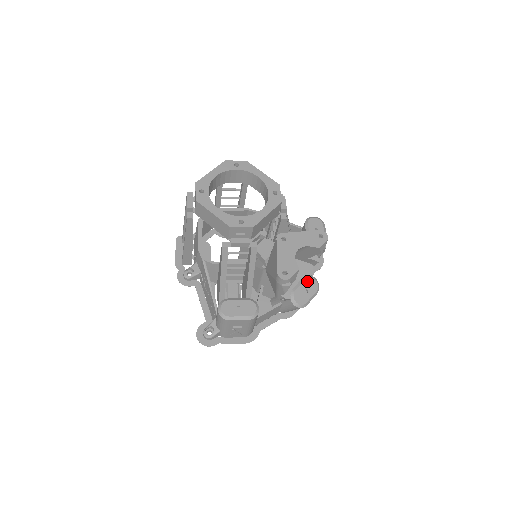
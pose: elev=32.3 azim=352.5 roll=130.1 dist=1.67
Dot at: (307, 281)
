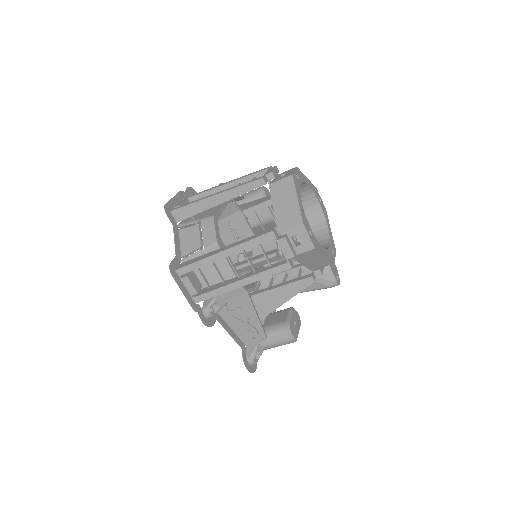
Dot at: occluded
